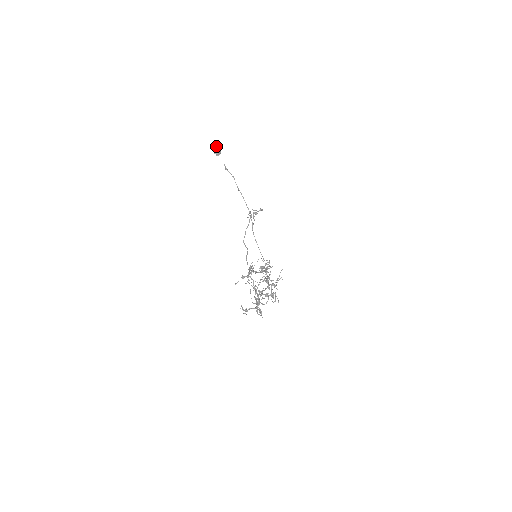
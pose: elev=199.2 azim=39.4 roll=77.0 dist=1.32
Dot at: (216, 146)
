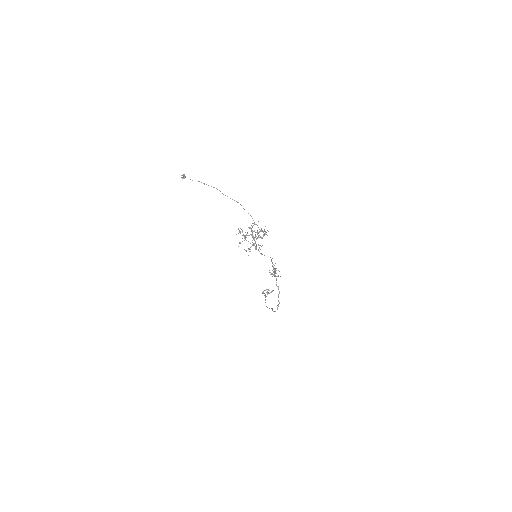
Dot at: occluded
